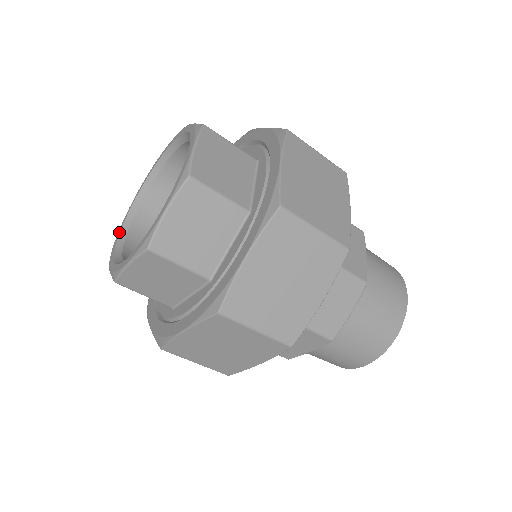
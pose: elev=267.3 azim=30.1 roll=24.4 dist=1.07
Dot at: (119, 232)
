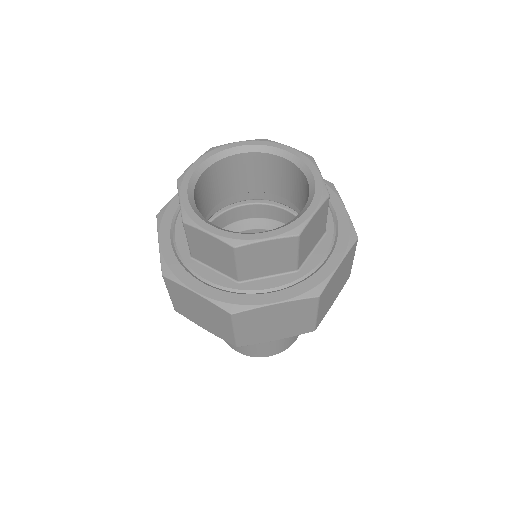
Dot at: (200, 163)
